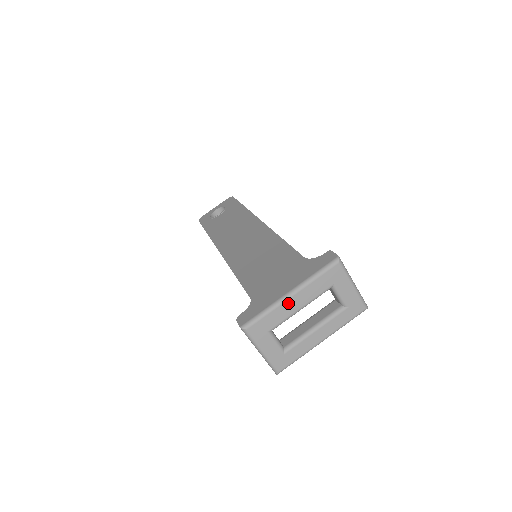
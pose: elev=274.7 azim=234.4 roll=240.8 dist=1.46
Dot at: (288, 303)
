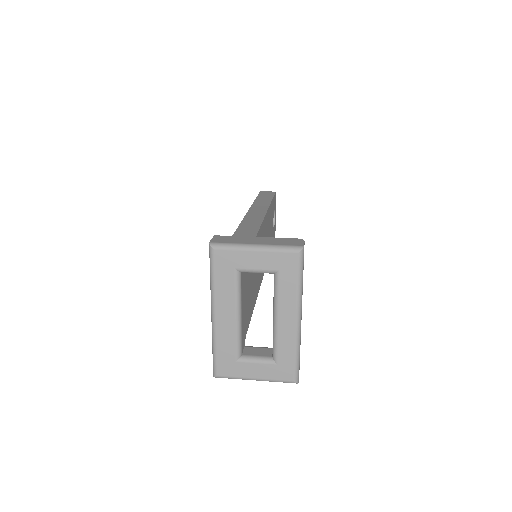
Dot at: (220, 325)
